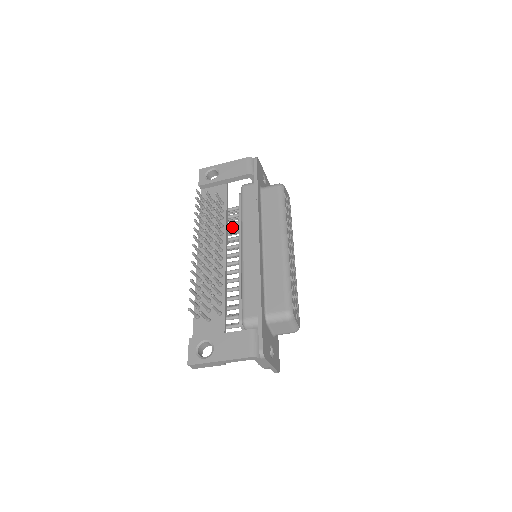
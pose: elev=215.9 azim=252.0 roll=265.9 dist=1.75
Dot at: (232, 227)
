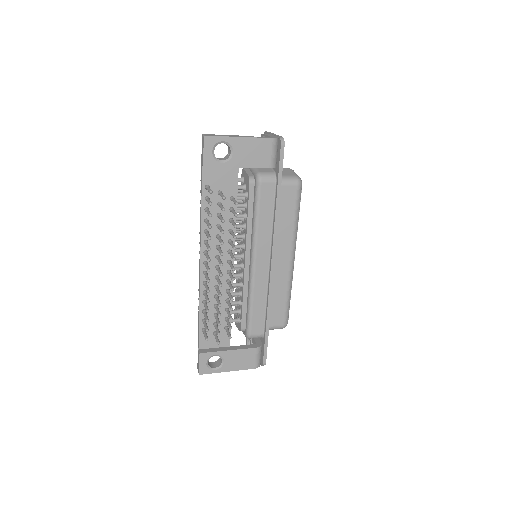
Dot at: occluded
